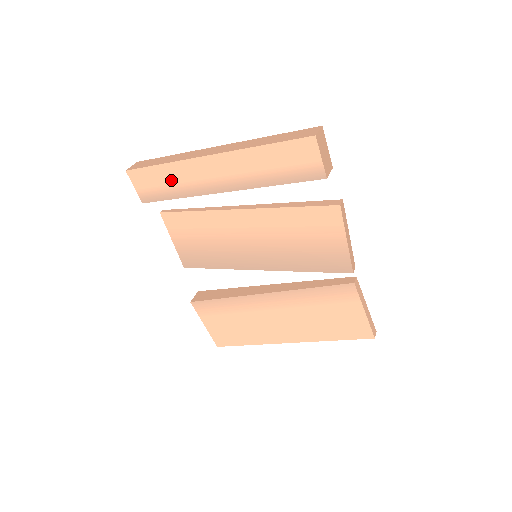
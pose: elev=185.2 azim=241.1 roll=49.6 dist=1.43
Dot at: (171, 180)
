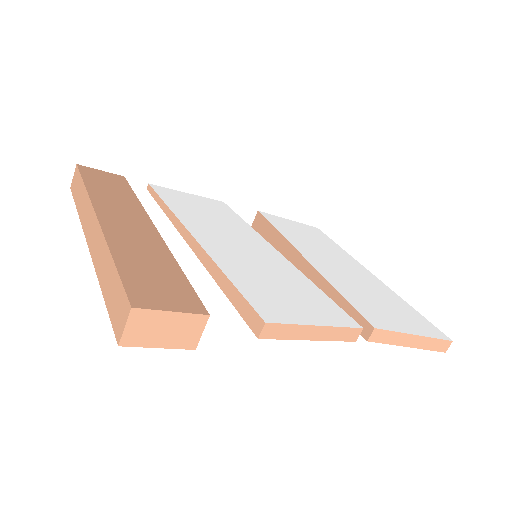
Dot at: occluded
